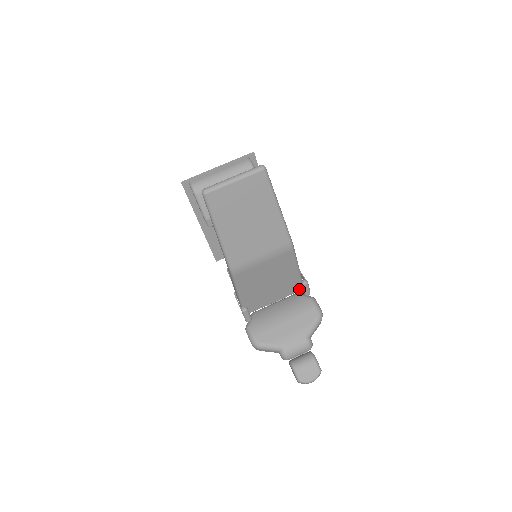
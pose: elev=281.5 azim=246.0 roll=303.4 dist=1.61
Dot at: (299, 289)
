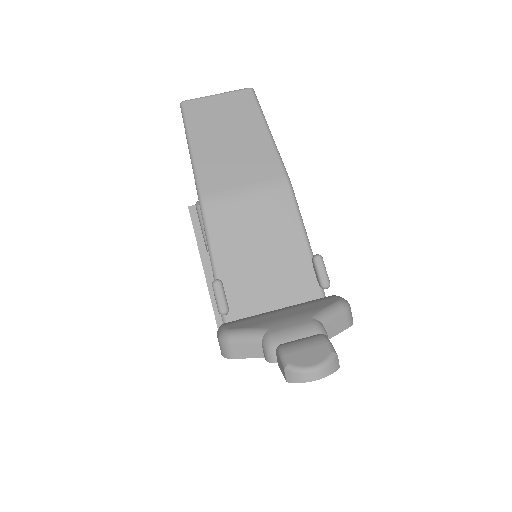
Dot at: (317, 298)
